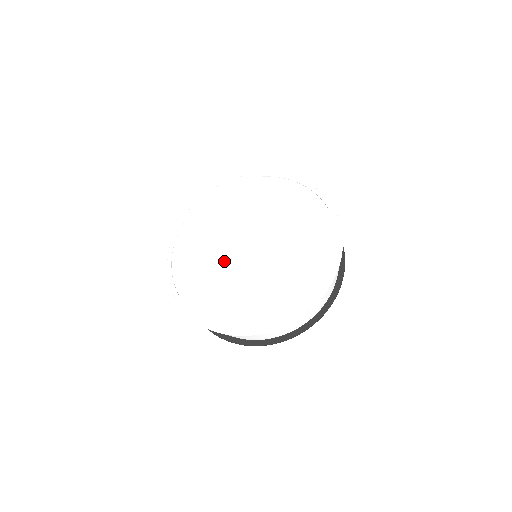
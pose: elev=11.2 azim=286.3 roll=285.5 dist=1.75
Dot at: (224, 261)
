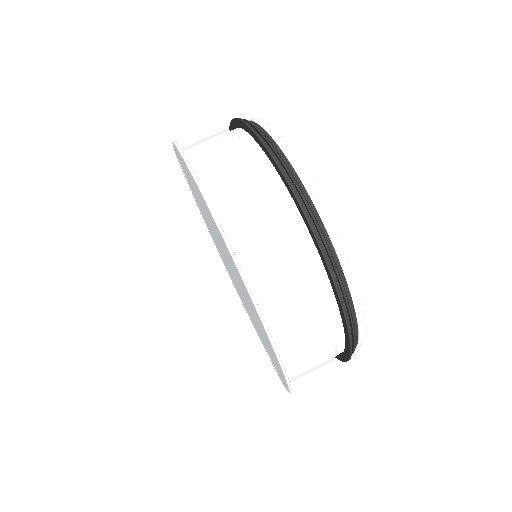
Dot at: (229, 270)
